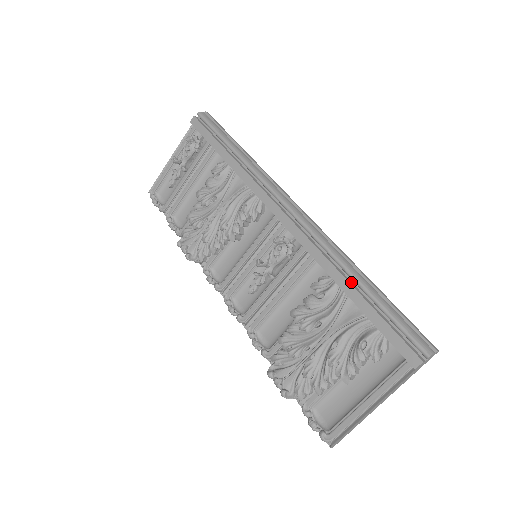
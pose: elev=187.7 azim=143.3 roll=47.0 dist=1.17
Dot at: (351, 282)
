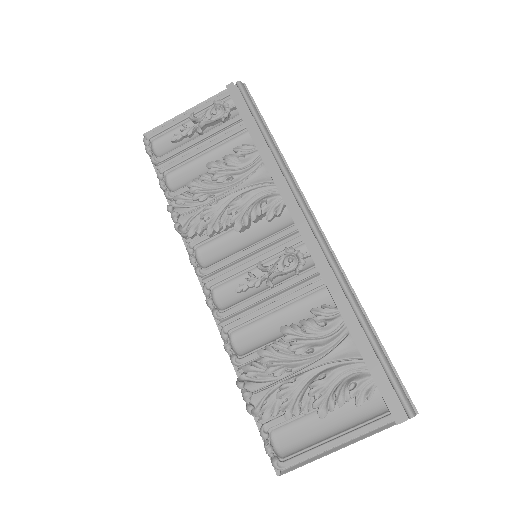
Dot at: (356, 321)
